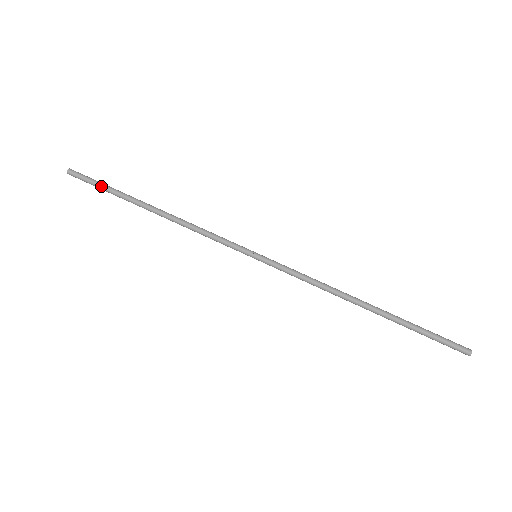
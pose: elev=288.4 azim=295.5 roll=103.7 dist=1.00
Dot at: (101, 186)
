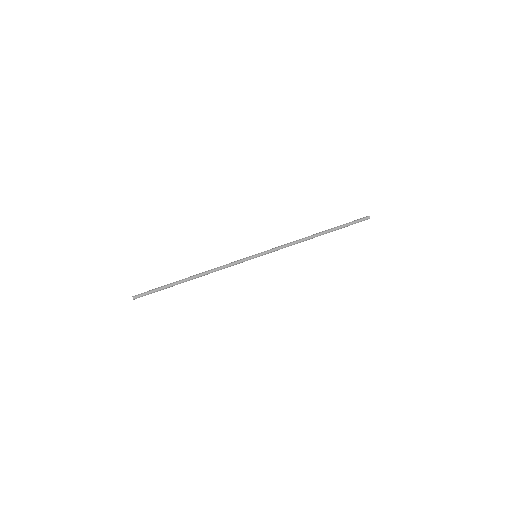
Dot at: occluded
